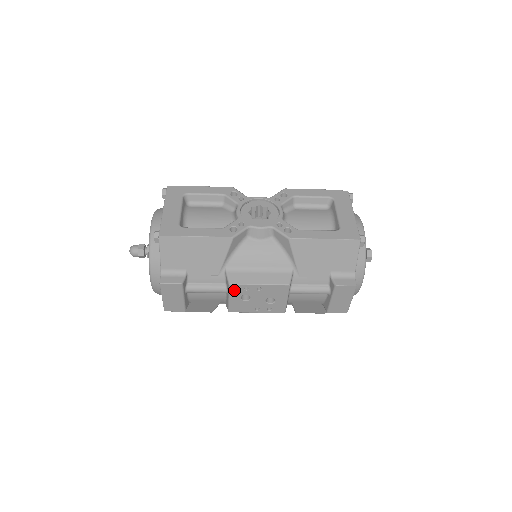
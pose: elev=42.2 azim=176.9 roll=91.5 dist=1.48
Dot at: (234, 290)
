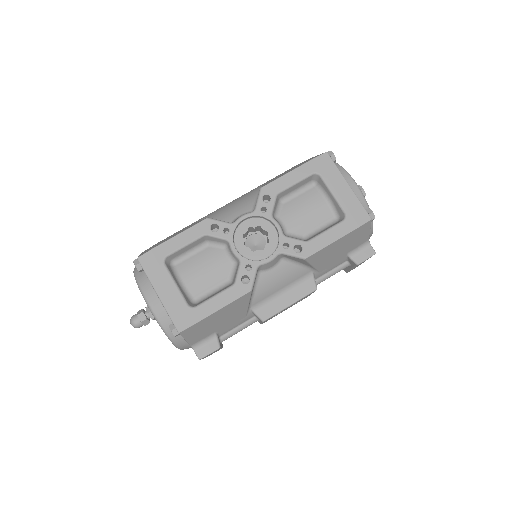
Dot at: occluded
